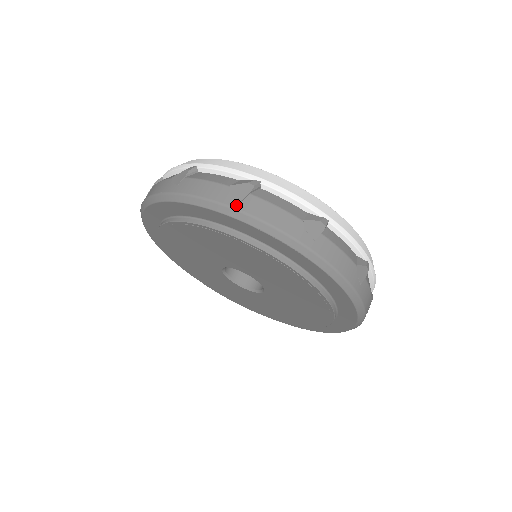
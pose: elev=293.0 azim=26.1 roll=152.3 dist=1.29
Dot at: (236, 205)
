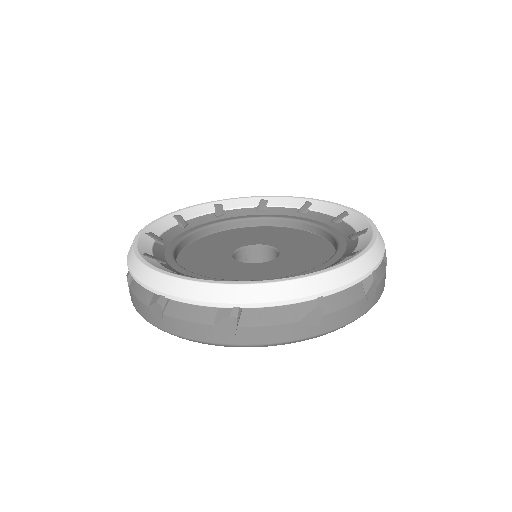
Dot at: (232, 342)
